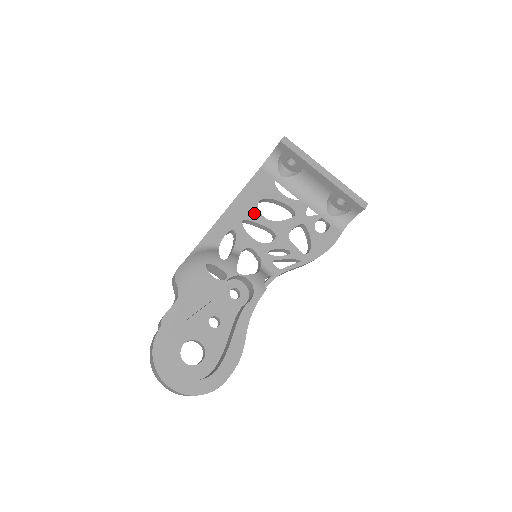
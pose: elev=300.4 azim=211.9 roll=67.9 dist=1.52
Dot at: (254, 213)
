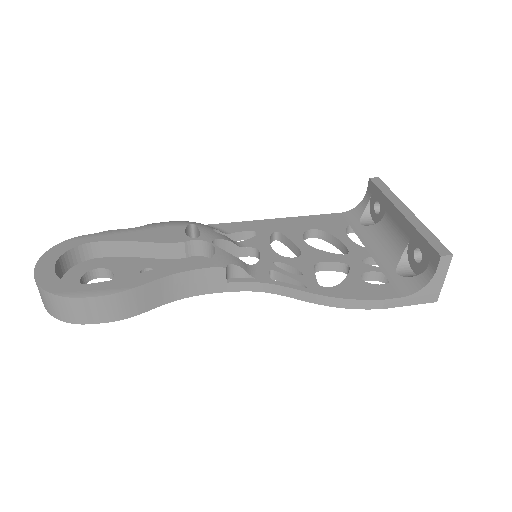
Dot at: (295, 233)
